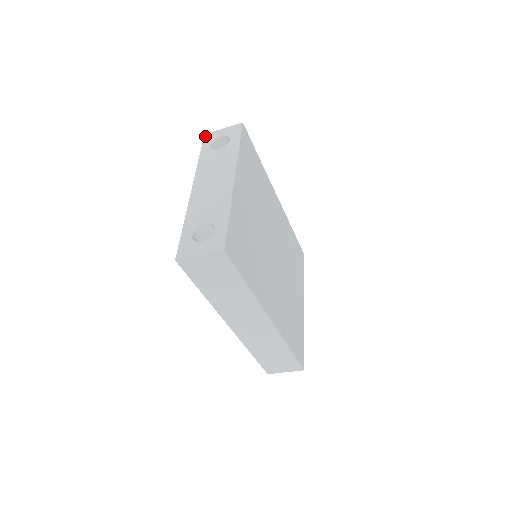
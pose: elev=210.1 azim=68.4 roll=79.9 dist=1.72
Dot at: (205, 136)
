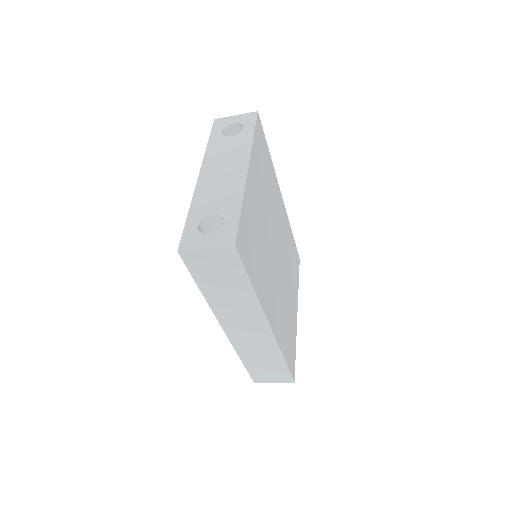
Dot at: (215, 121)
